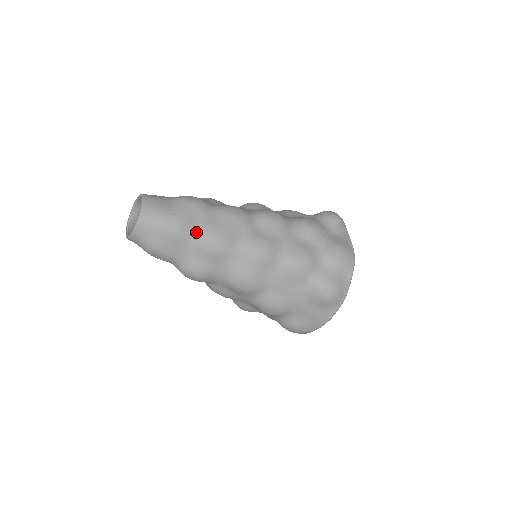
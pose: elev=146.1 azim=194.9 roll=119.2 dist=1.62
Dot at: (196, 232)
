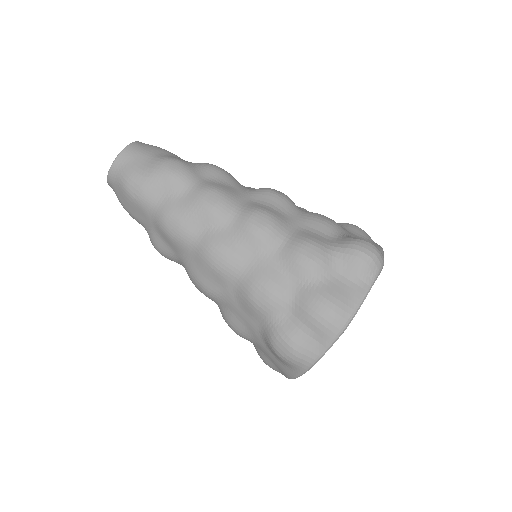
Dot at: (156, 207)
